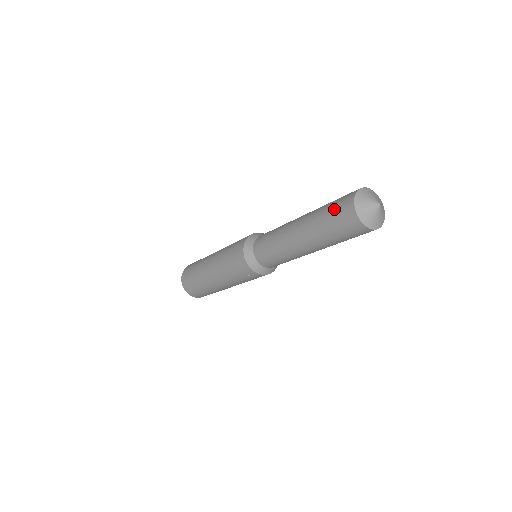
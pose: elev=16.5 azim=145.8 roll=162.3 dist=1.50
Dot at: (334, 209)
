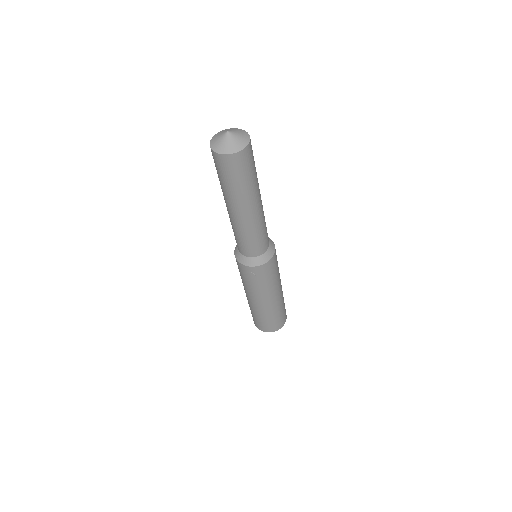
Dot at: occluded
